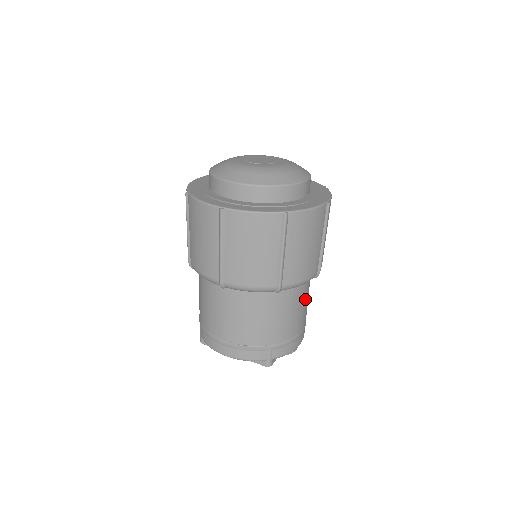
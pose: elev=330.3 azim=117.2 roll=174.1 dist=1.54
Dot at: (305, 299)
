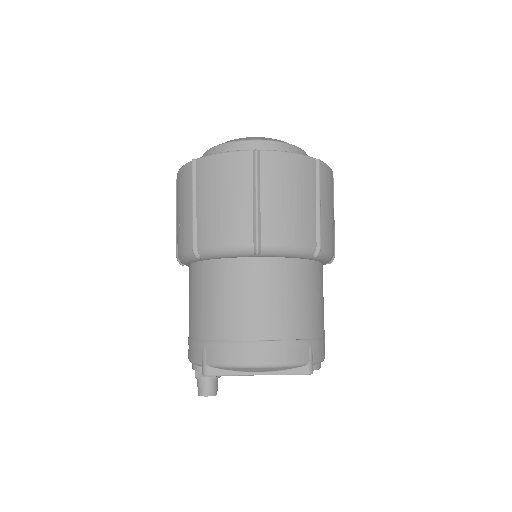
Dot at: occluded
